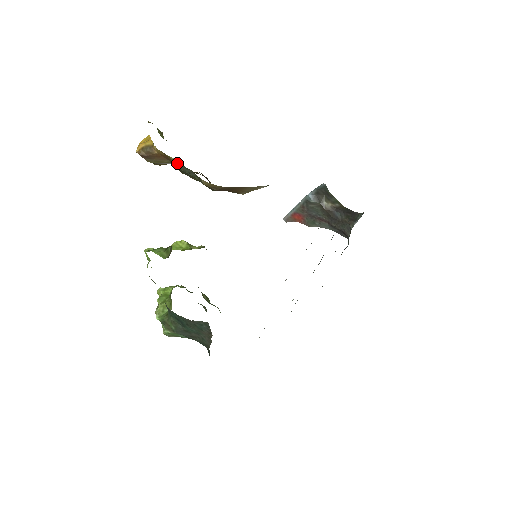
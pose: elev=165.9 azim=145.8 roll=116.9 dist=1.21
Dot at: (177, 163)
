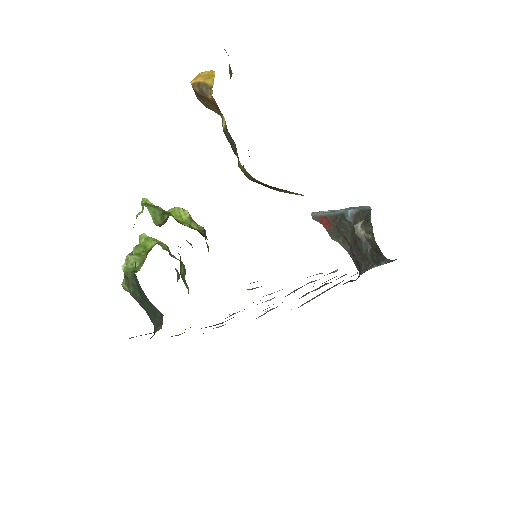
Dot at: (225, 125)
